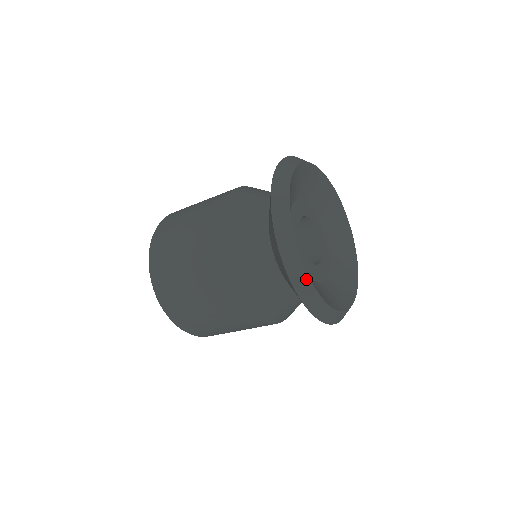
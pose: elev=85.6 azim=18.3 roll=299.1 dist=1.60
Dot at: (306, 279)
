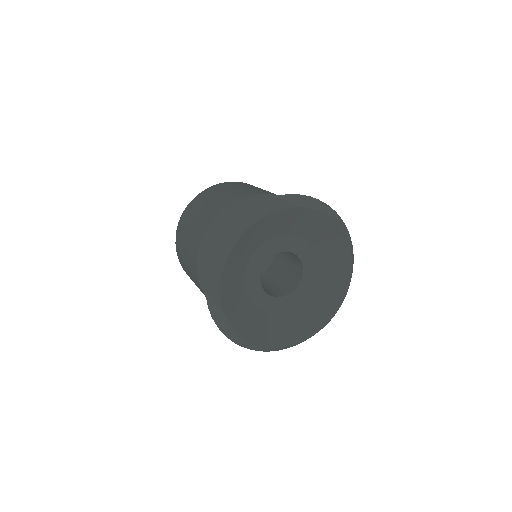
Dot at: (231, 330)
